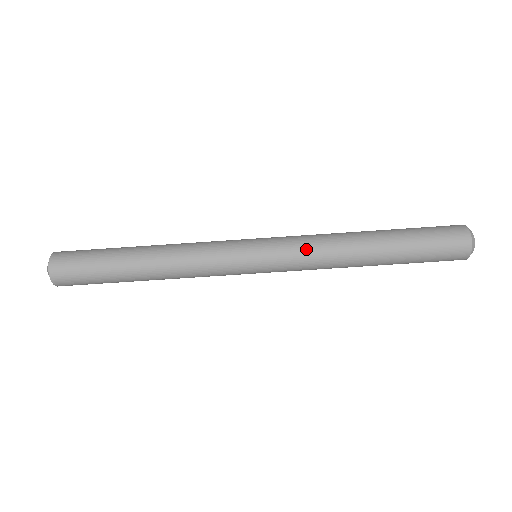
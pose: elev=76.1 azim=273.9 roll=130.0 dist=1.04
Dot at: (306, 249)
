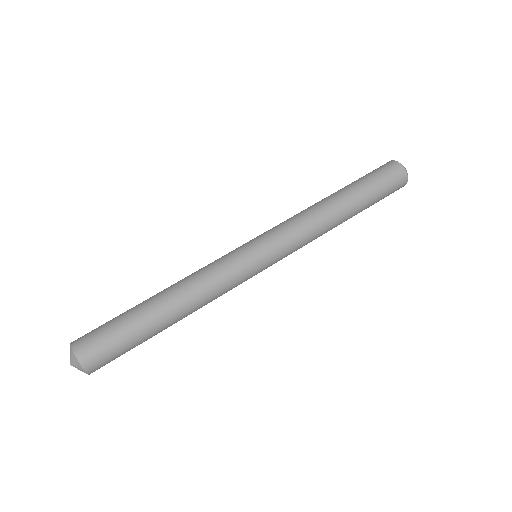
Dot at: (290, 223)
